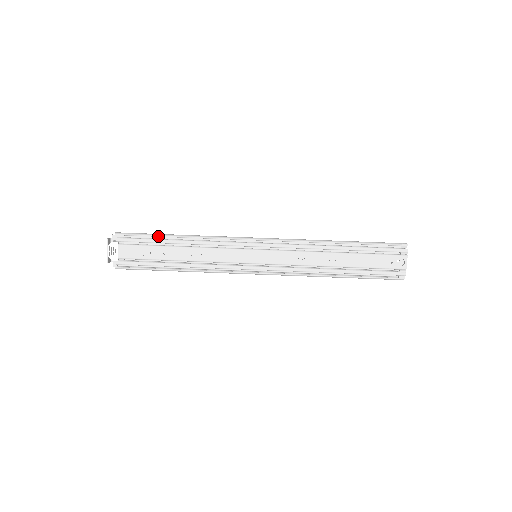
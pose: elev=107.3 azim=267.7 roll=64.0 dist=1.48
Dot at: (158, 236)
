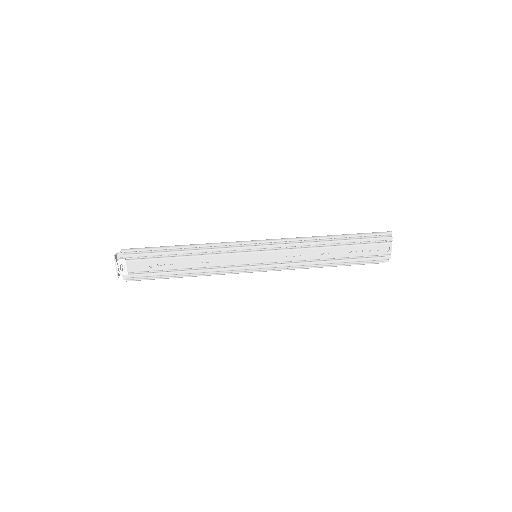
Dot at: (163, 249)
